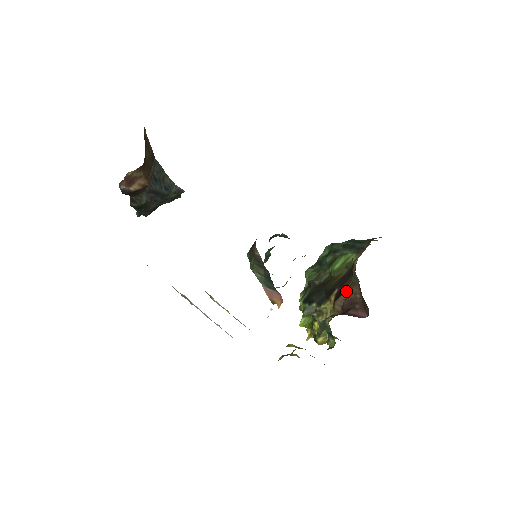
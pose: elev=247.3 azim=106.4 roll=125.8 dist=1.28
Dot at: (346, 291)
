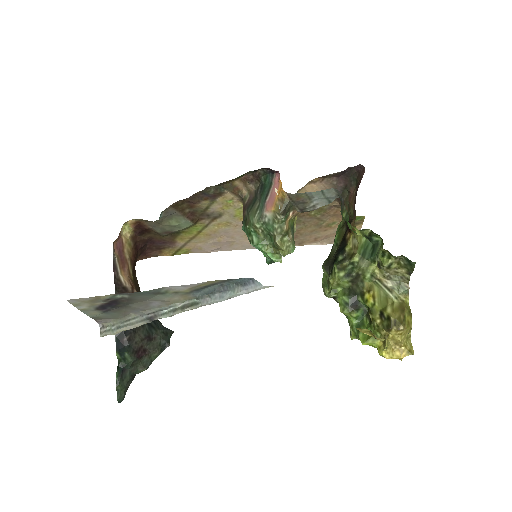
Dot at: occluded
